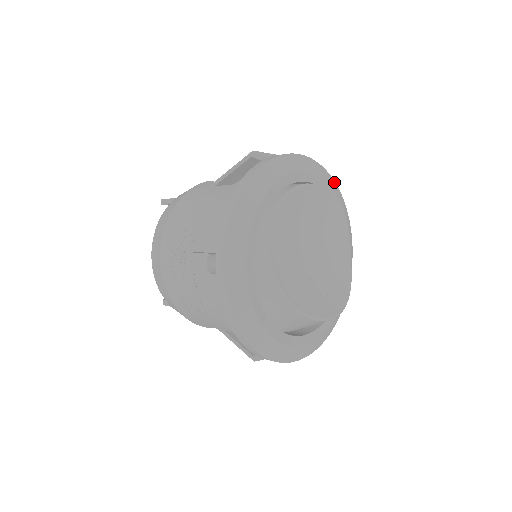
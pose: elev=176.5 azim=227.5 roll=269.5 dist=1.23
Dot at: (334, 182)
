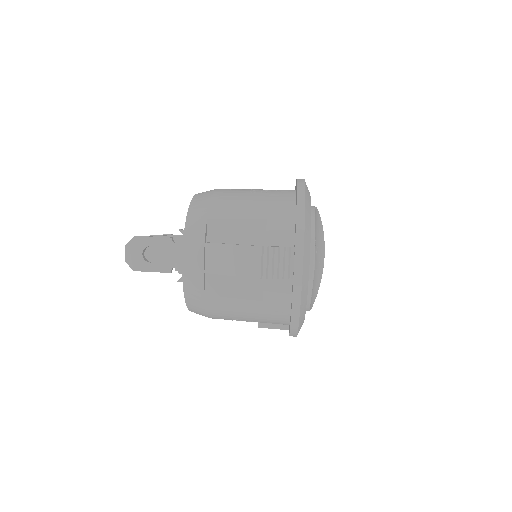
Dot at: (306, 209)
